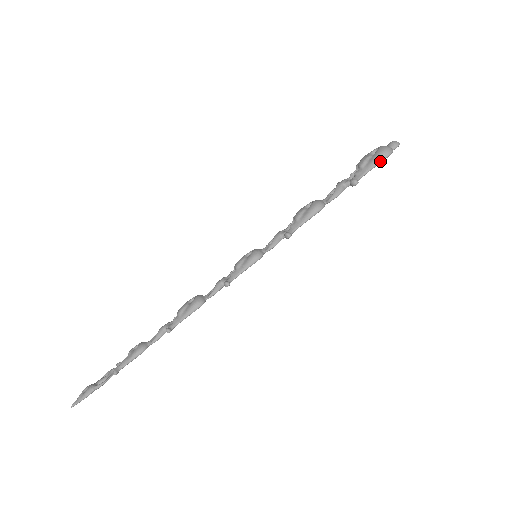
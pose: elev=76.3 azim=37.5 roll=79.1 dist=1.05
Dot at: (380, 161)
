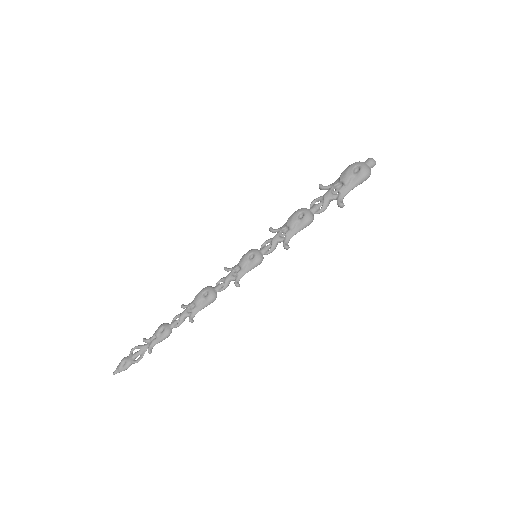
Dot at: (361, 183)
